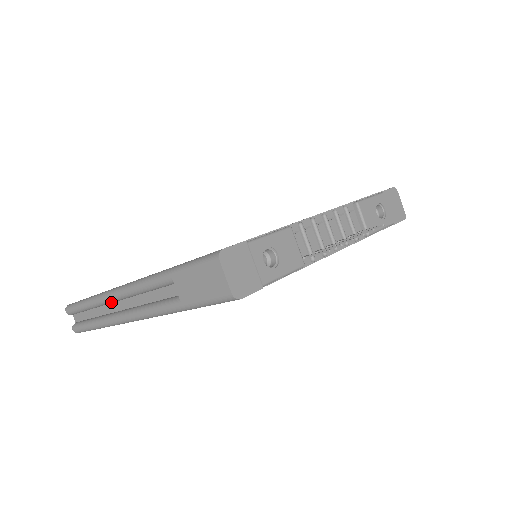
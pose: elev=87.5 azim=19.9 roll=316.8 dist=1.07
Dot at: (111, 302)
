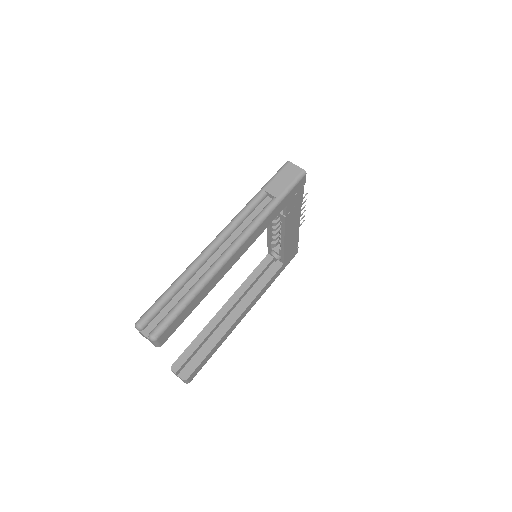
Dot at: (207, 257)
